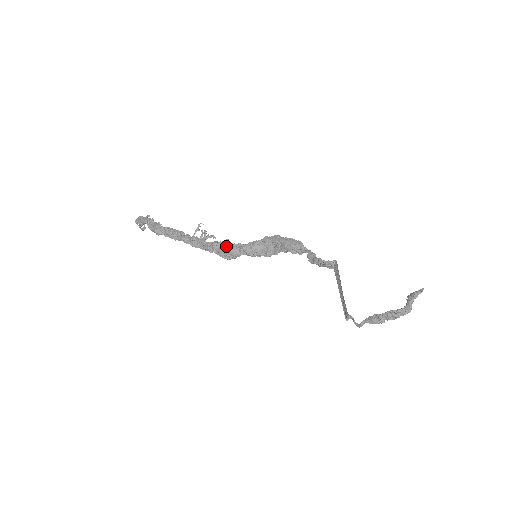
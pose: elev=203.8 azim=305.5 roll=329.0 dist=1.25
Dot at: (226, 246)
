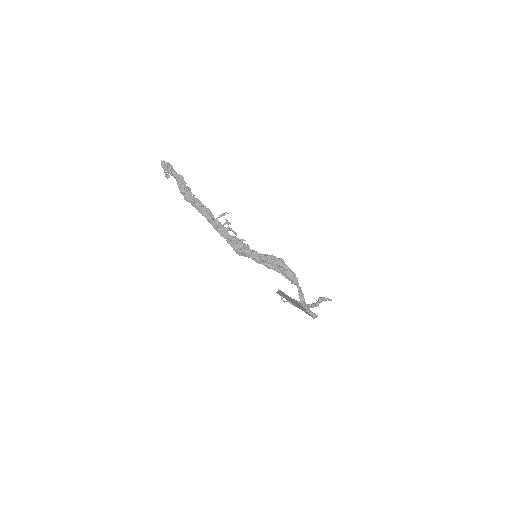
Dot at: (242, 246)
